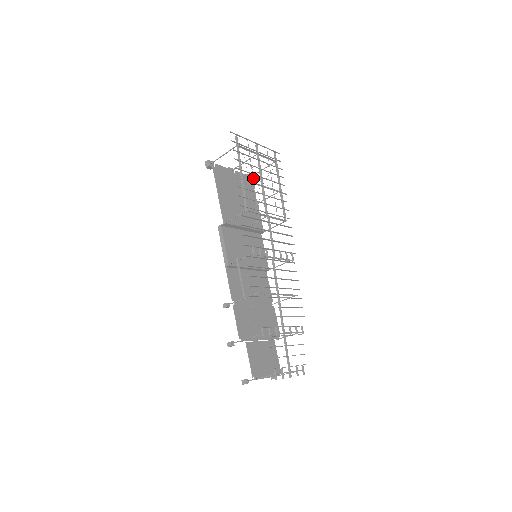
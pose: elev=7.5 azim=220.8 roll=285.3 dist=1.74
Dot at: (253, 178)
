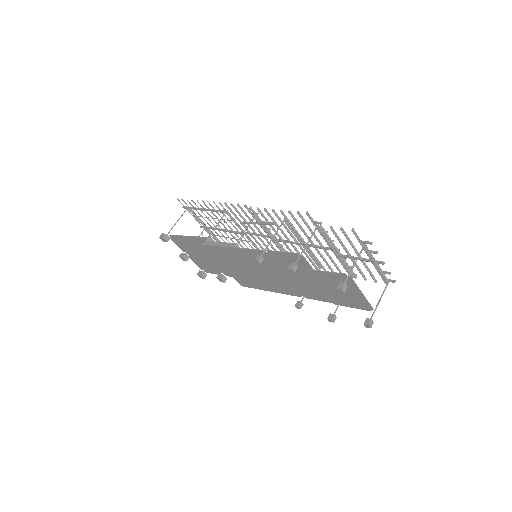
Dot at: (215, 218)
